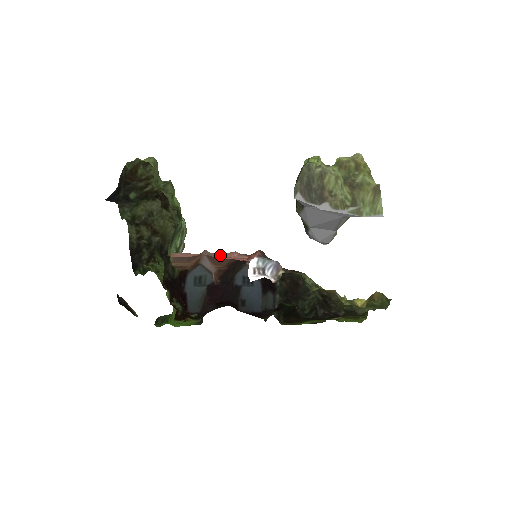
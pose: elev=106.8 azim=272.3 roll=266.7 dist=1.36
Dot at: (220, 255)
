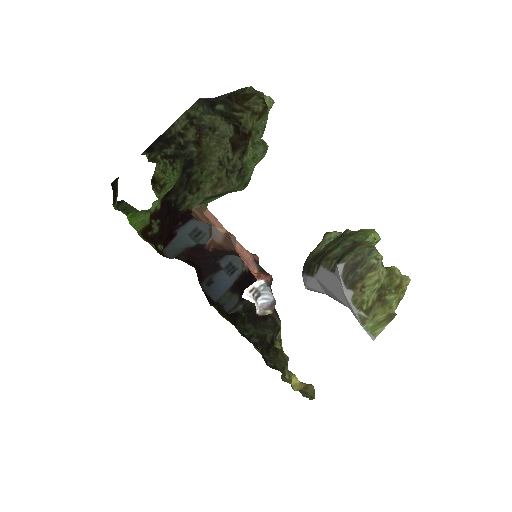
Dot at: (239, 246)
